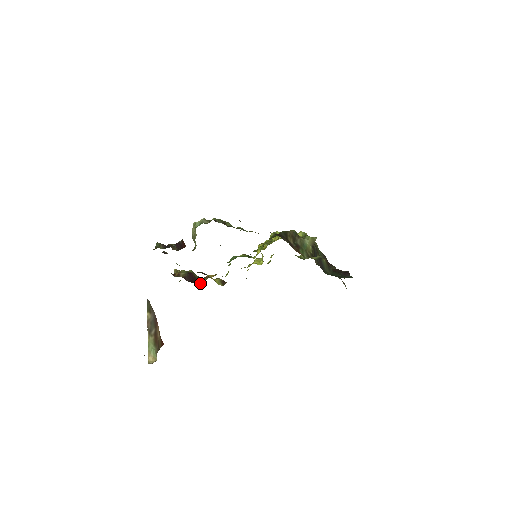
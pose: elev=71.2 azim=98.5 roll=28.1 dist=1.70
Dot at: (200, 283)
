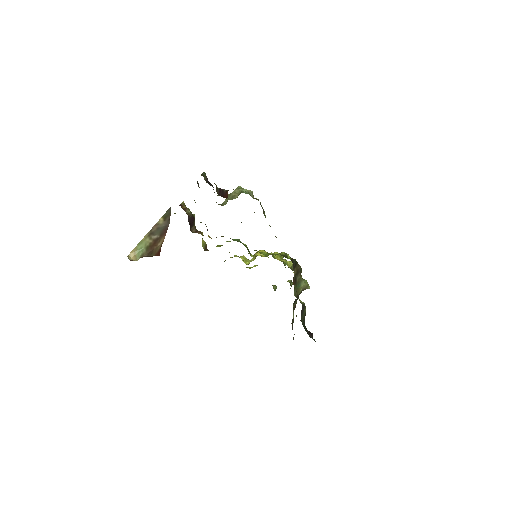
Dot at: (193, 232)
